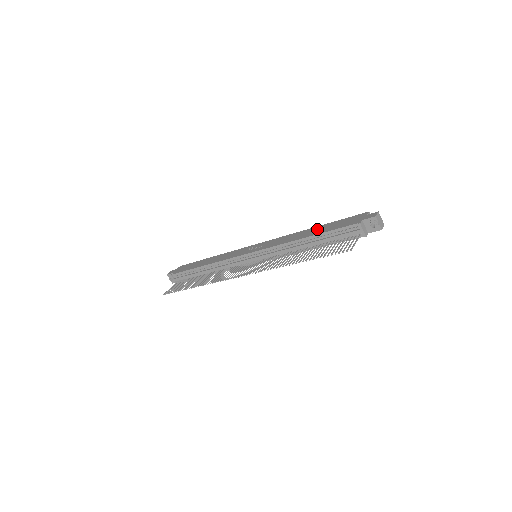
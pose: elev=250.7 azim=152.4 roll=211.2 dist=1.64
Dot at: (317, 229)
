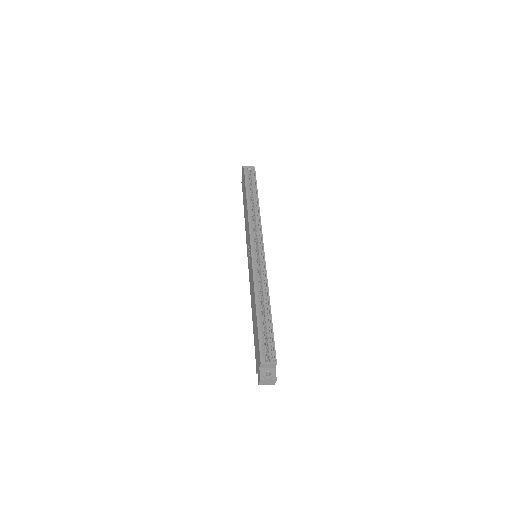
Dot at: (254, 317)
